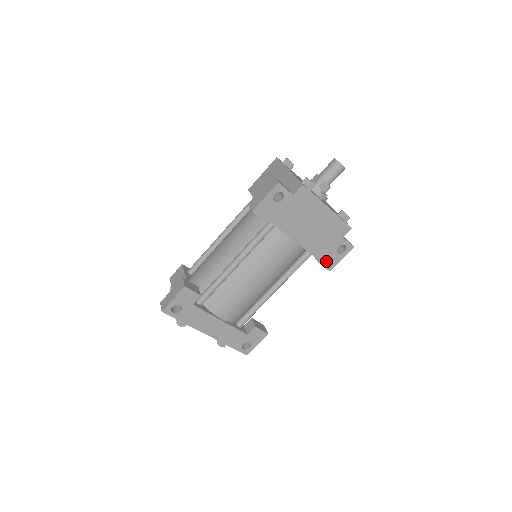
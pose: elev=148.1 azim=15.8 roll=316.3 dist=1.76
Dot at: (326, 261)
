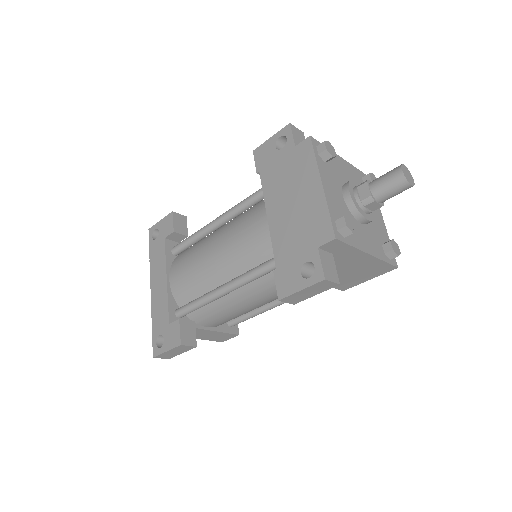
Dot at: (282, 276)
